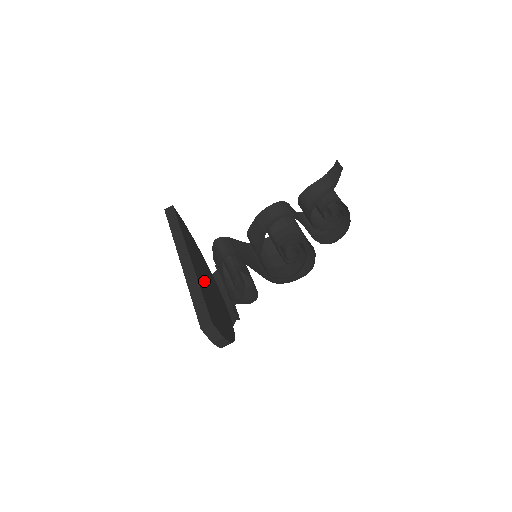
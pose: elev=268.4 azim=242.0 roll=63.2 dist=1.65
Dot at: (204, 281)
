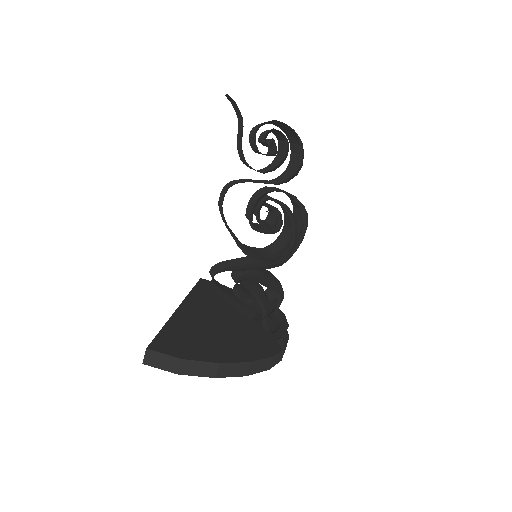
Dot at: (206, 320)
